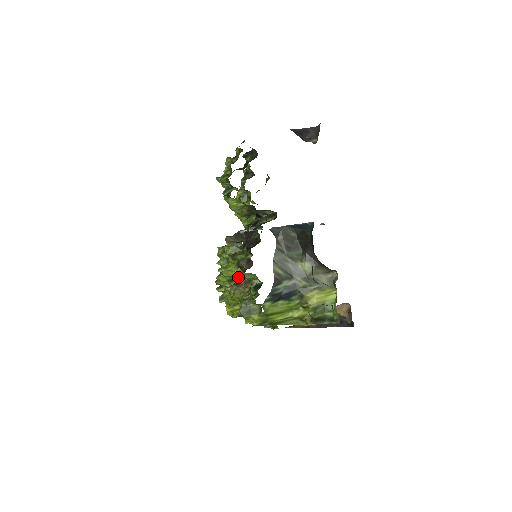
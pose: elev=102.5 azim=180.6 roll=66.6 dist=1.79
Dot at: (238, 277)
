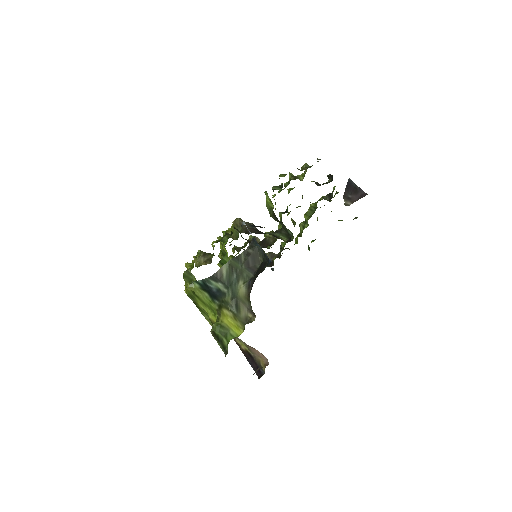
Dot at: occluded
